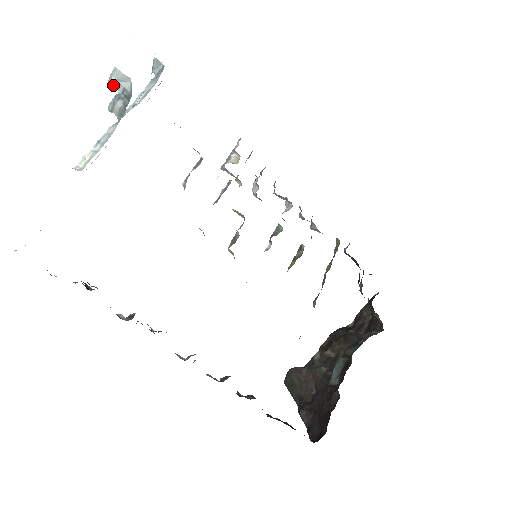
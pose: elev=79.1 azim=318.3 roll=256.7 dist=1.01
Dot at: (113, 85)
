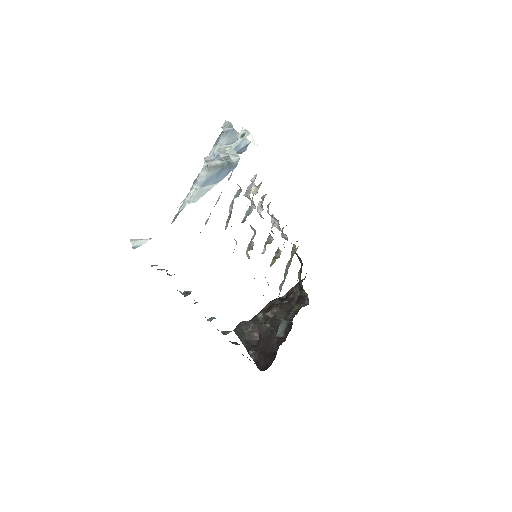
Dot at: (220, 151)
